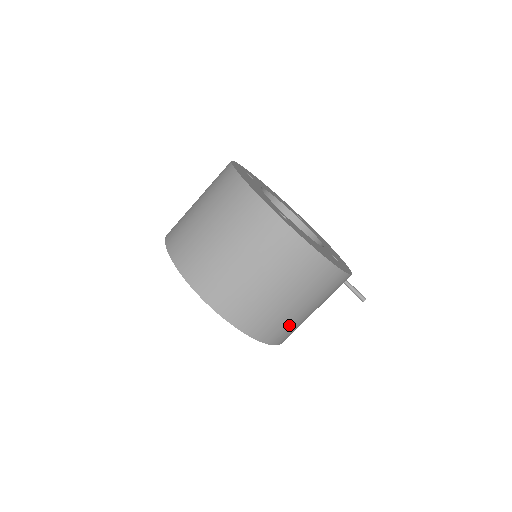
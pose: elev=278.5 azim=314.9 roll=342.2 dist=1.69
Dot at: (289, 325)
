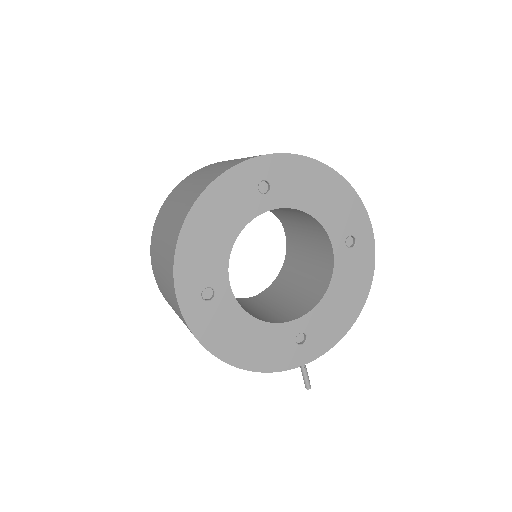
Dot at: occluded
